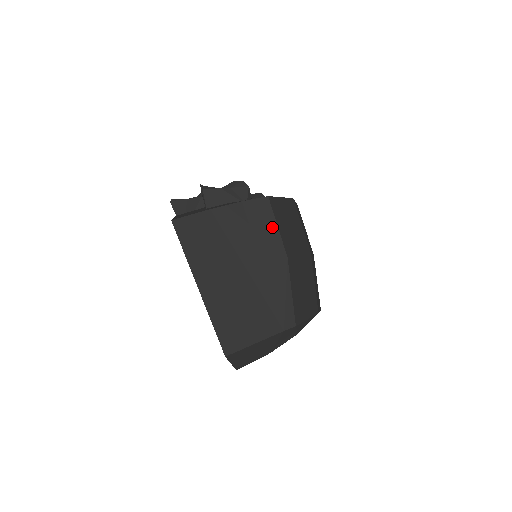
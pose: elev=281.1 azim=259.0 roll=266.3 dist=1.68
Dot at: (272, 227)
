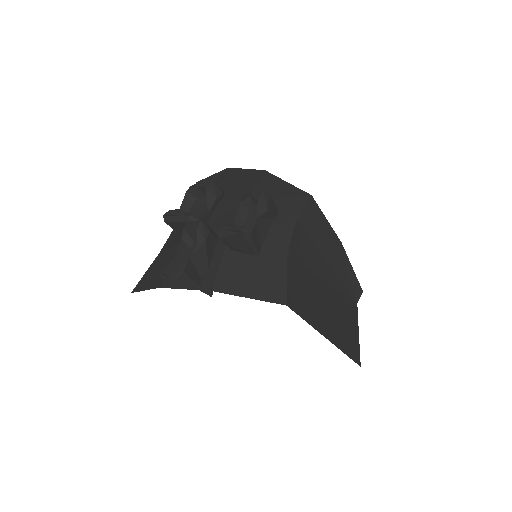
Dot at: (324, 225)
